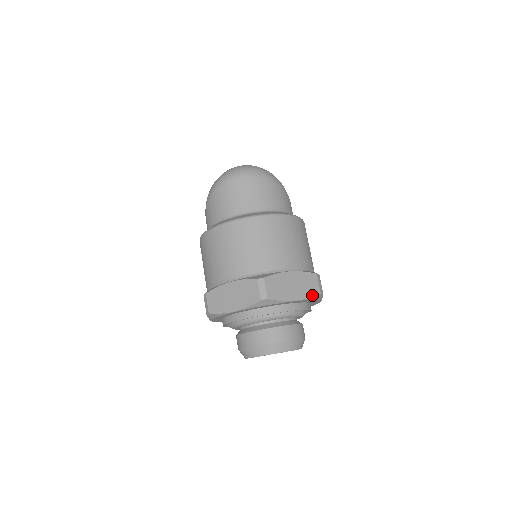
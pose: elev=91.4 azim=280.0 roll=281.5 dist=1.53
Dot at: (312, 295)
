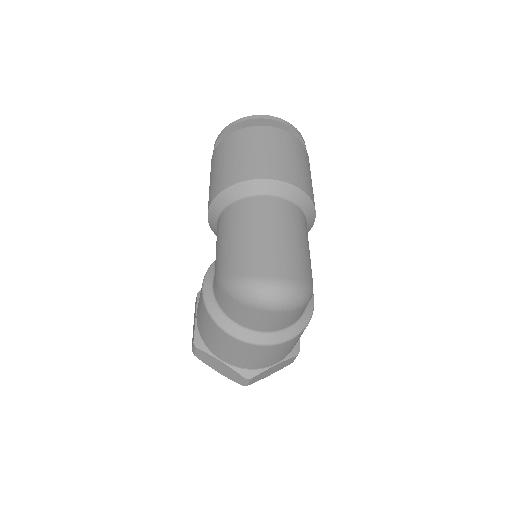
Dot at: occluded
